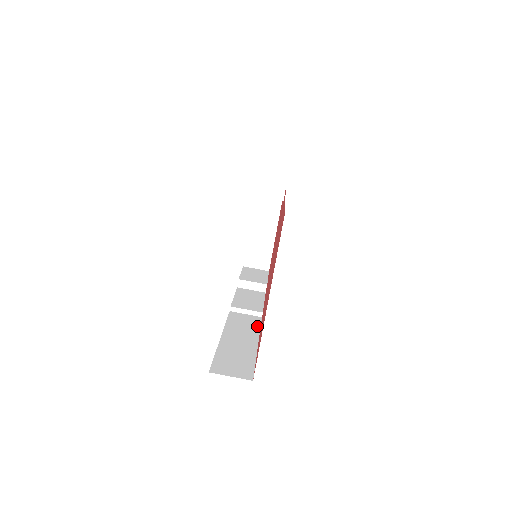
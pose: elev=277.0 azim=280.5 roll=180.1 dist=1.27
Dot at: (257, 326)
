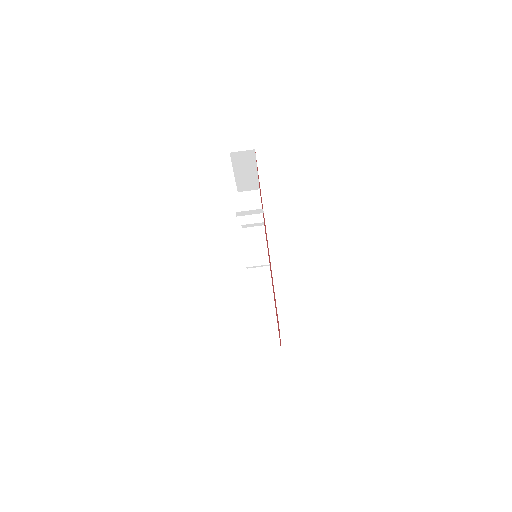
Dot at: (269, 282)
